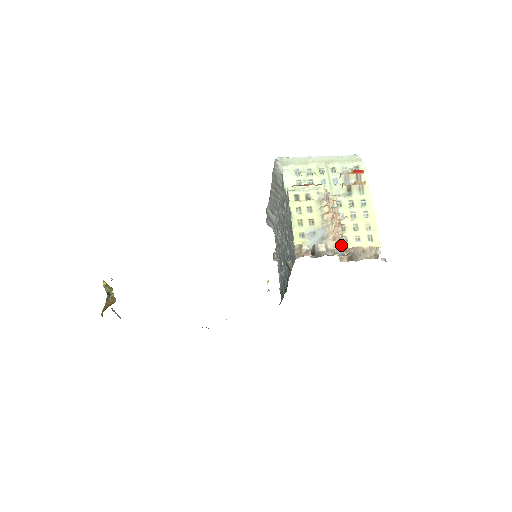
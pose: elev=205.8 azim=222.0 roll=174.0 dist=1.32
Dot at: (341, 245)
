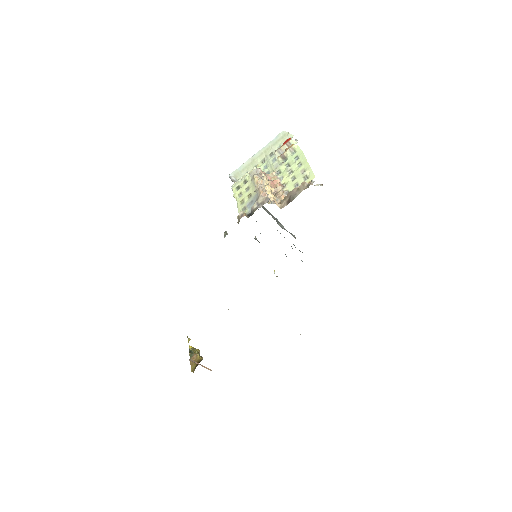
Dot at: (283, 198)
